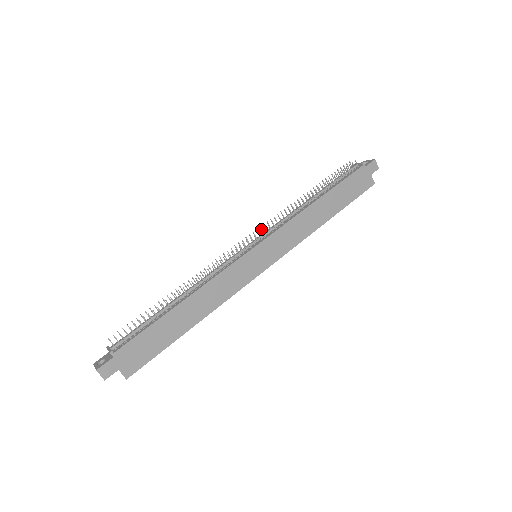
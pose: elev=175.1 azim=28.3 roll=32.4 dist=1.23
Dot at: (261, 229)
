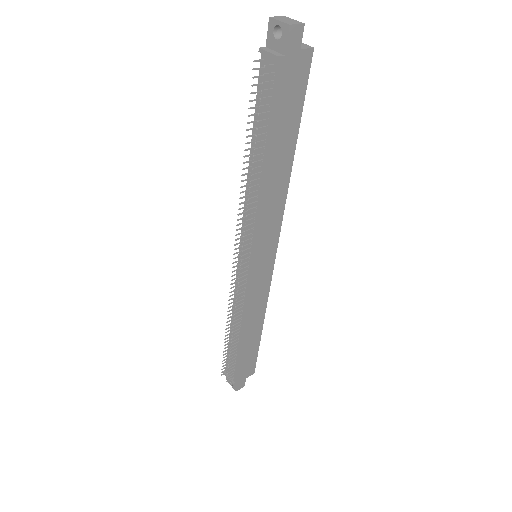
Dot at: occluded
